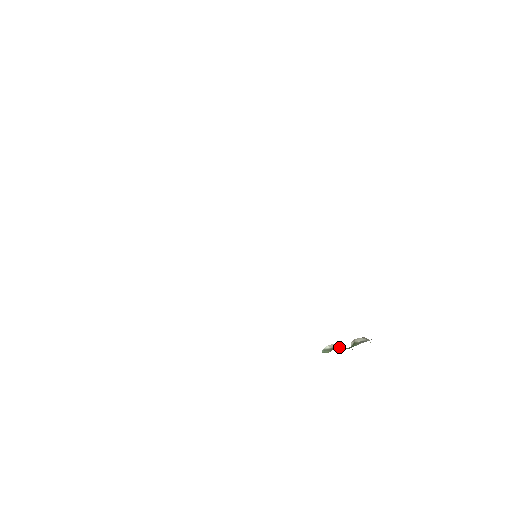
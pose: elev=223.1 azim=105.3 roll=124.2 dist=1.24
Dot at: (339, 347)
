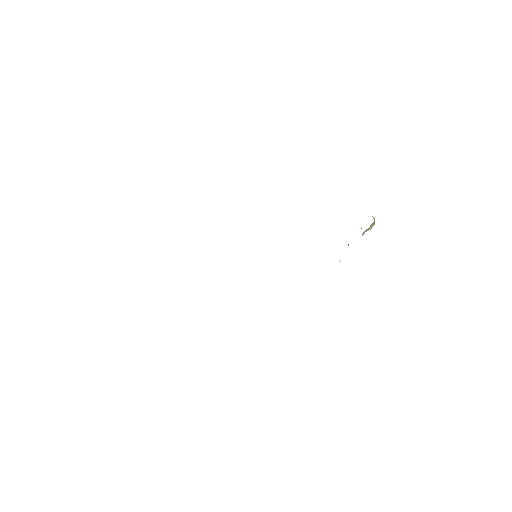
Dot at: occluded
